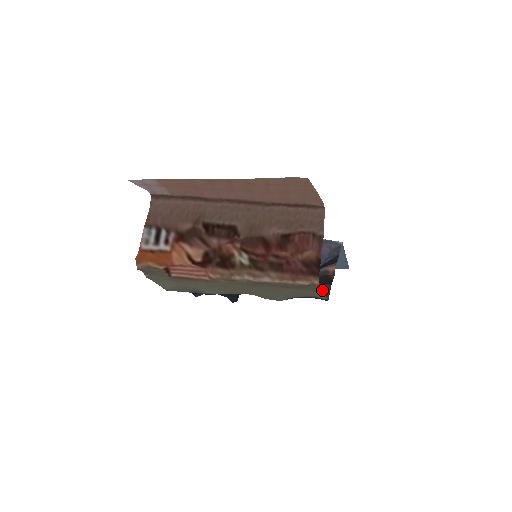
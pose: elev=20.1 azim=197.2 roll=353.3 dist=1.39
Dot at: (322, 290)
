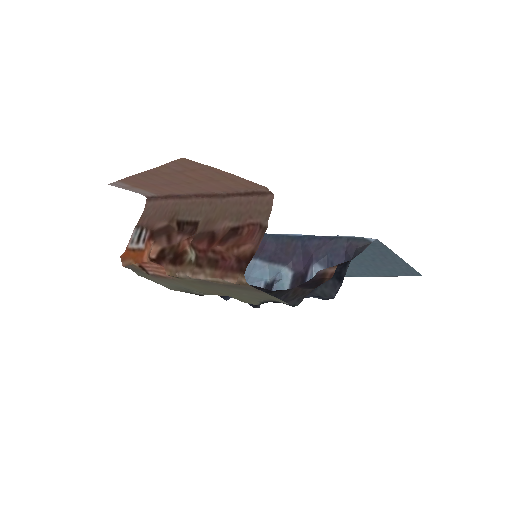
Dot at: occluded
